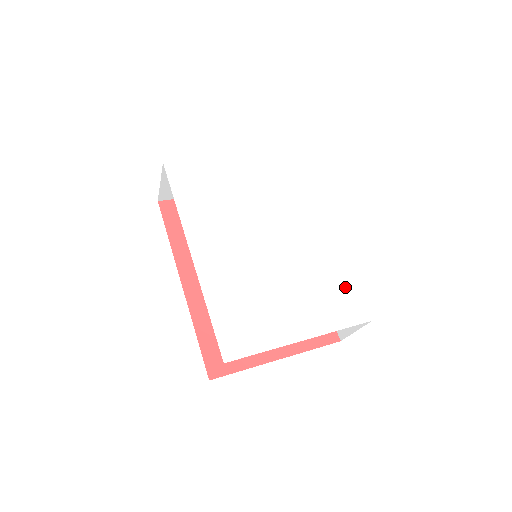
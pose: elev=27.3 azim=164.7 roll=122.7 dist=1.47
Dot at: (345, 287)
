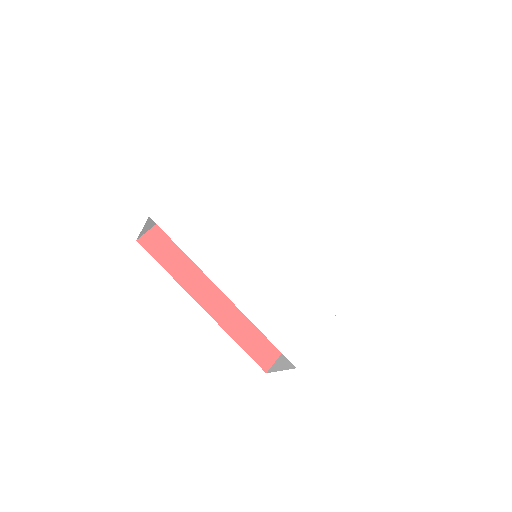
Dot at: (341, 254)
